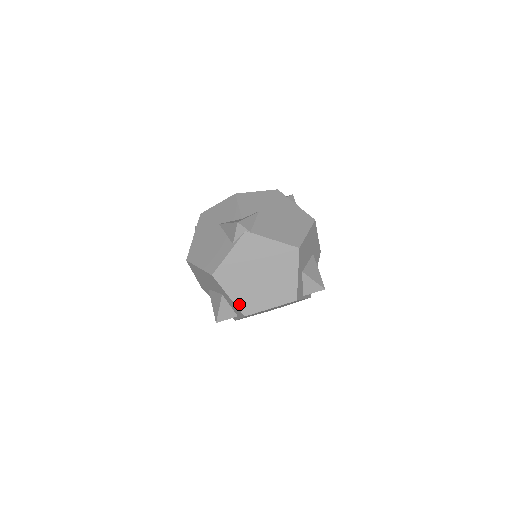
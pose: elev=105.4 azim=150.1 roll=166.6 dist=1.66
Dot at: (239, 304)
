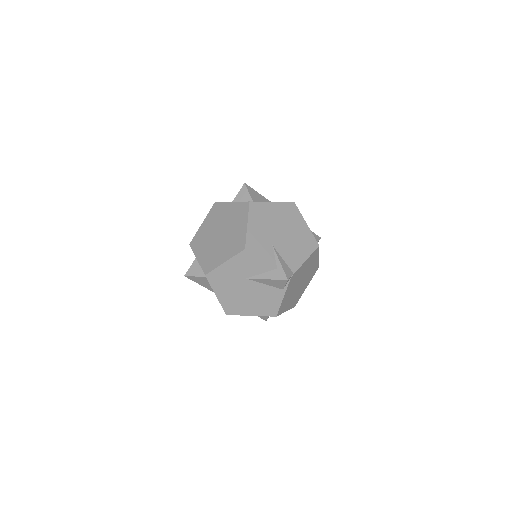
Dot at: (292, 307)
